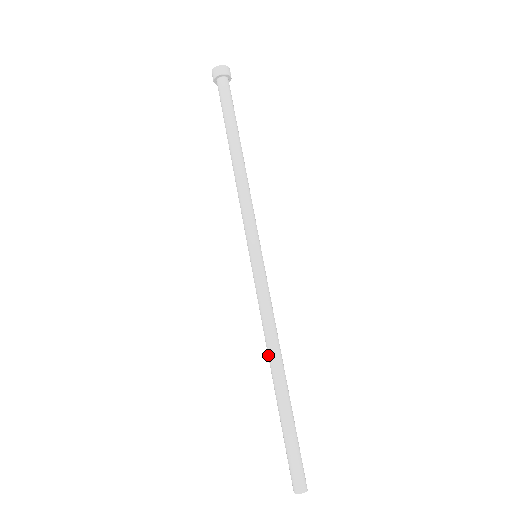
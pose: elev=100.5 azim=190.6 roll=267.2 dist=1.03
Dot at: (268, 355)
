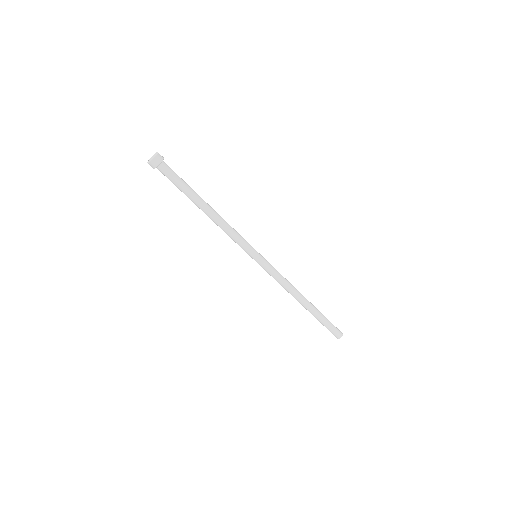
Dot at: (295, 297)
